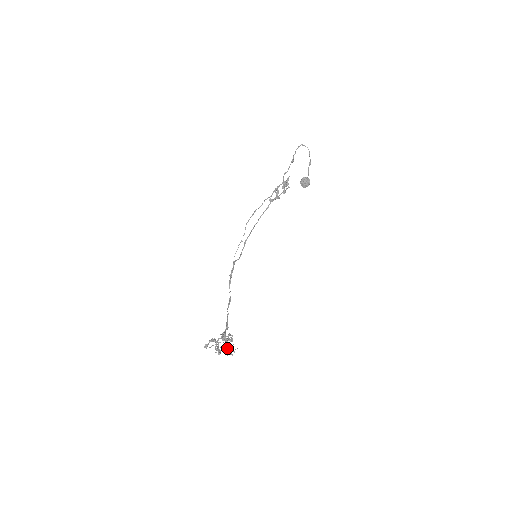
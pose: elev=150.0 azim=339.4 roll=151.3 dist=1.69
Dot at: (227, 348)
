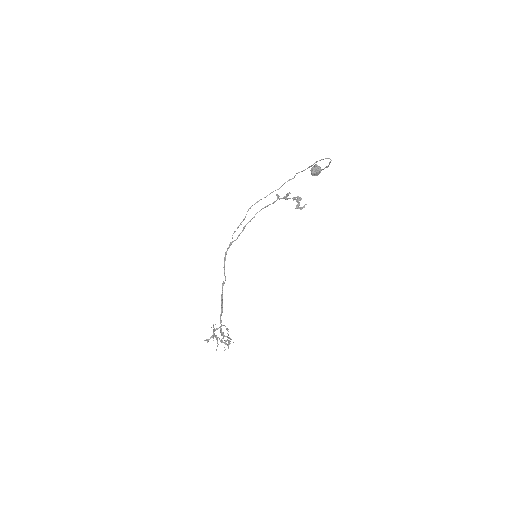
Dot at: occluded
